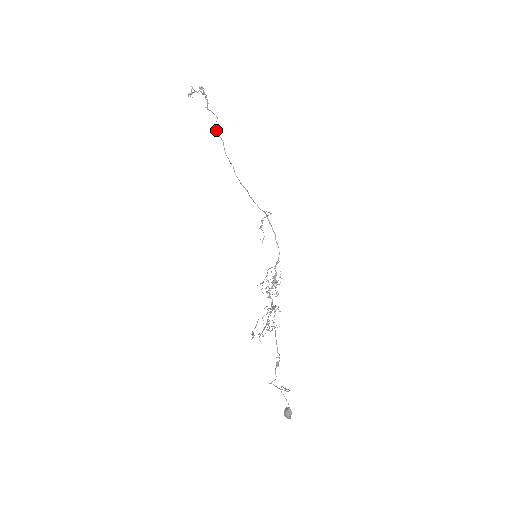
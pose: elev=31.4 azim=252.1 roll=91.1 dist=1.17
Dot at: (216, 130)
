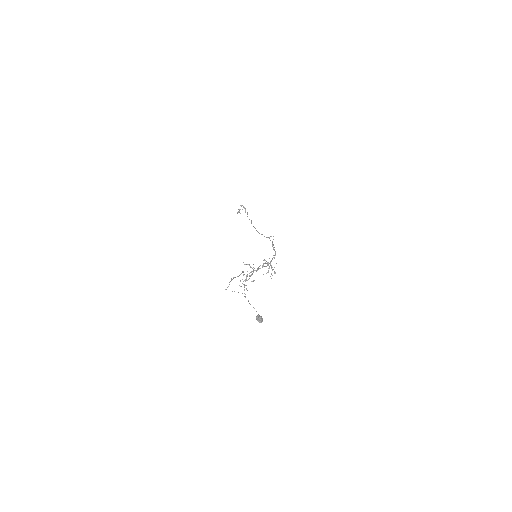
Dot at: occluded
